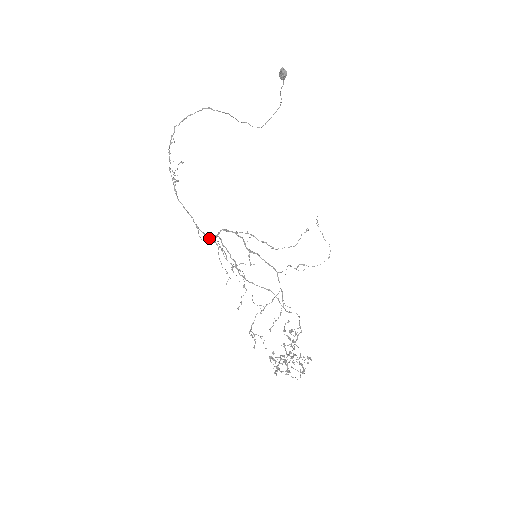
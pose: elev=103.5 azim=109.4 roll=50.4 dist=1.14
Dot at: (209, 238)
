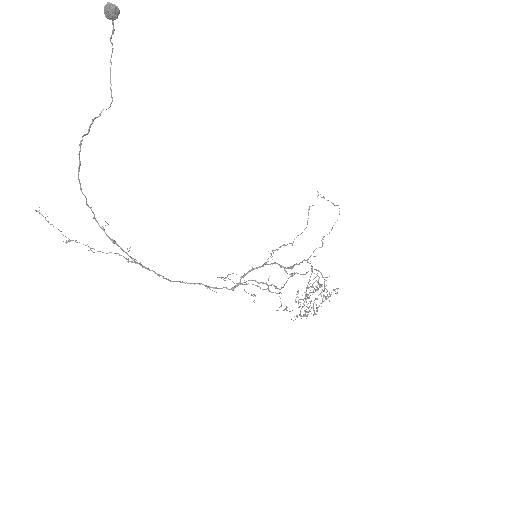
Dot at: (235, 287)
